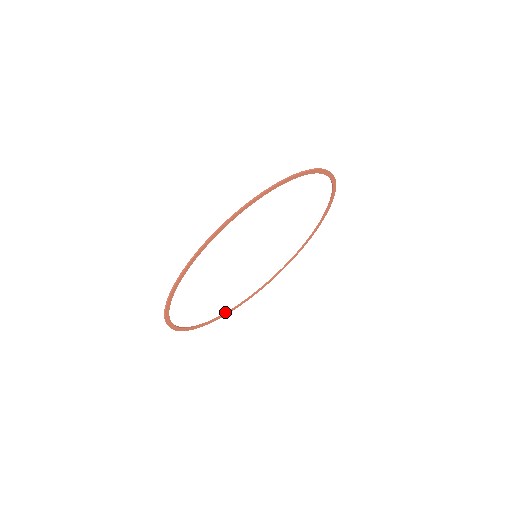
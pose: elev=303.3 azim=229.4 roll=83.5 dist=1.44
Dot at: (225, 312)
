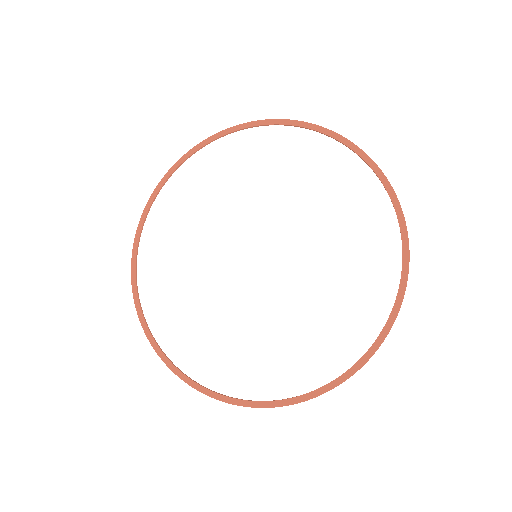
Dot at: occluded
